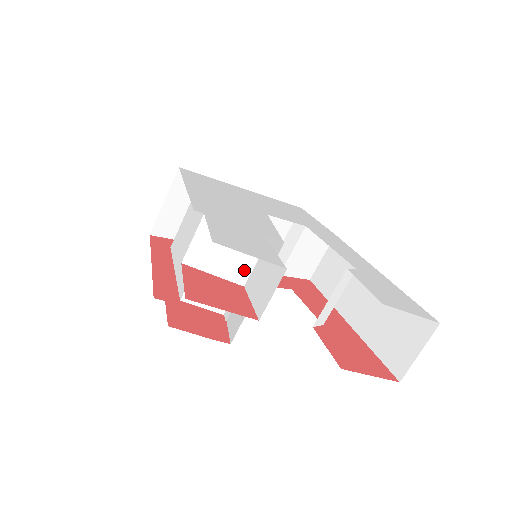
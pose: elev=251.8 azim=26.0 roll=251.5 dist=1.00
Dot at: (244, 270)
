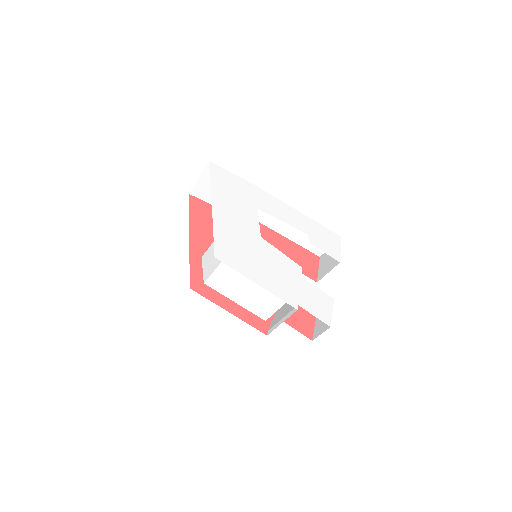
Dot at: occluded
